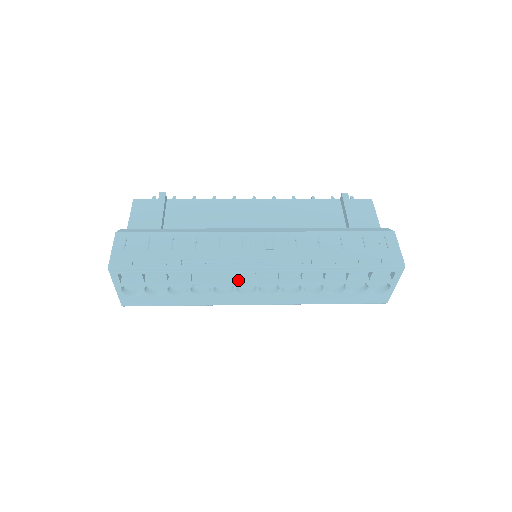
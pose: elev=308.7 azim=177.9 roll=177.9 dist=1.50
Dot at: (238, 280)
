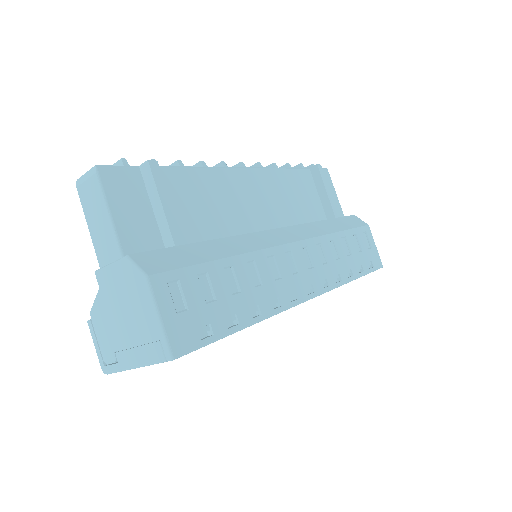
Dot at: occluded
